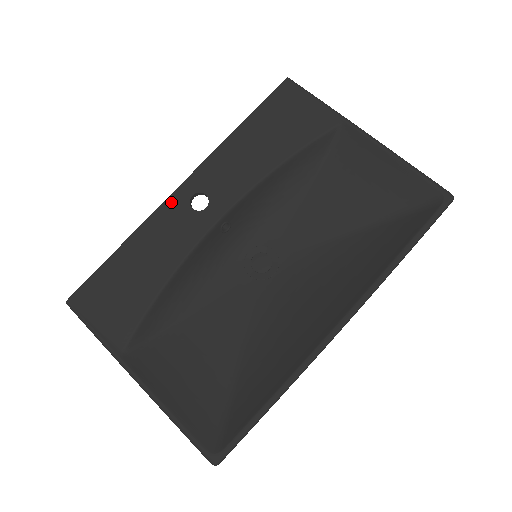
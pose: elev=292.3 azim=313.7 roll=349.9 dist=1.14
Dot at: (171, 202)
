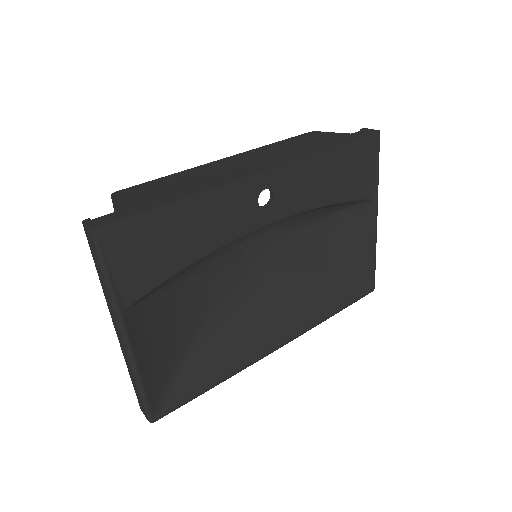
Dot at: (248, 183)
